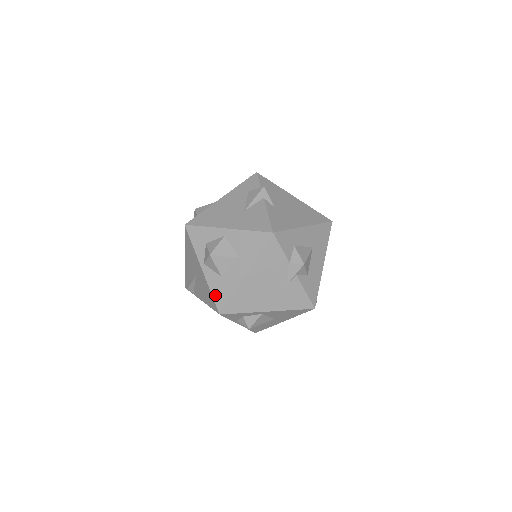
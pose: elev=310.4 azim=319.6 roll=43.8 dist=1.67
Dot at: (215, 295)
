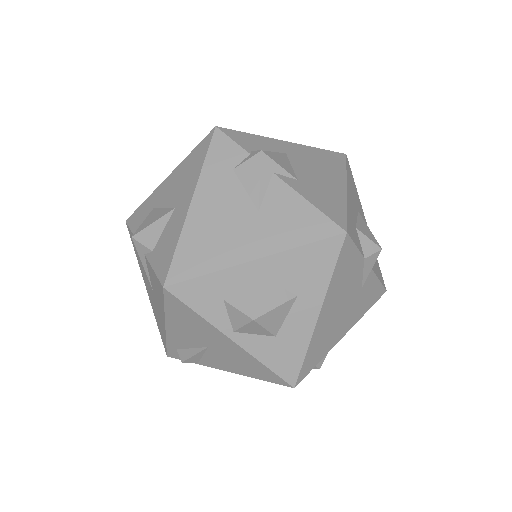
Dot at: (275, 367)
